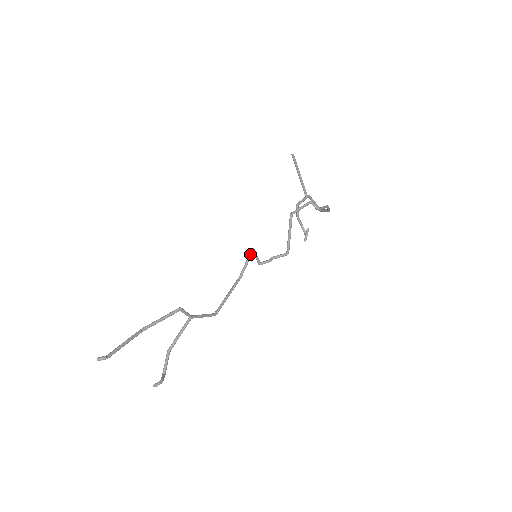
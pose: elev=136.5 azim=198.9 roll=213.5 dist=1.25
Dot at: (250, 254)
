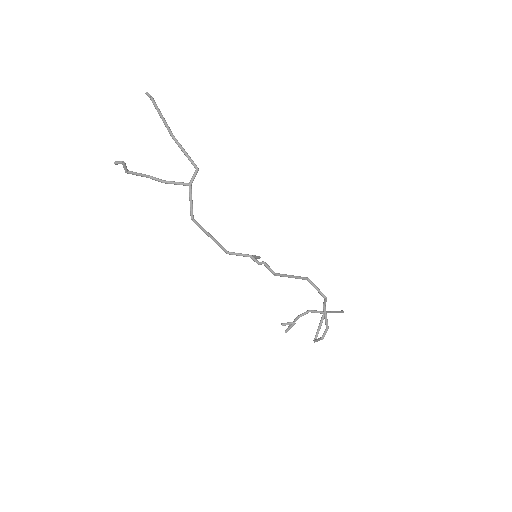
Dot at: (254, 255)
